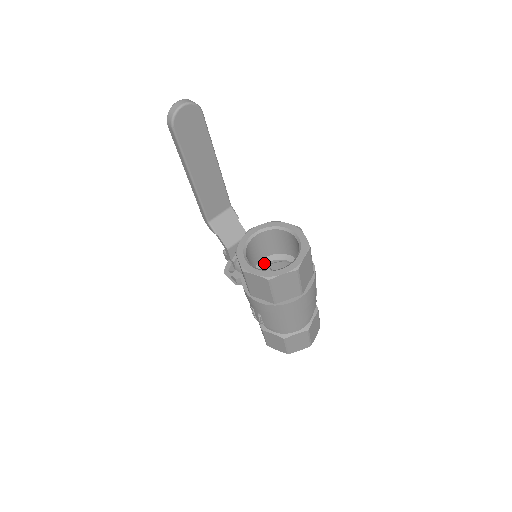
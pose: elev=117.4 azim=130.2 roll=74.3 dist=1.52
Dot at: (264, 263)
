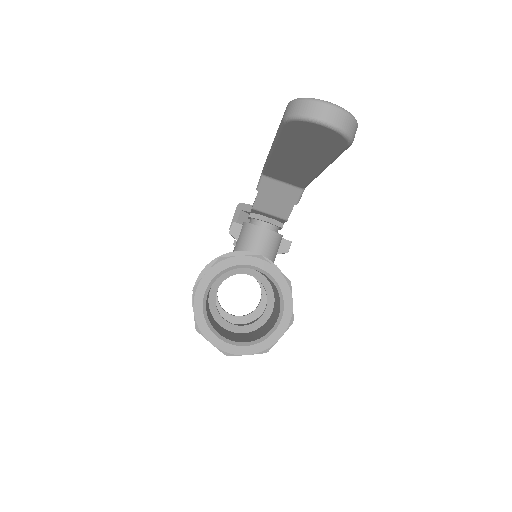
Dot at: (250, 273)
